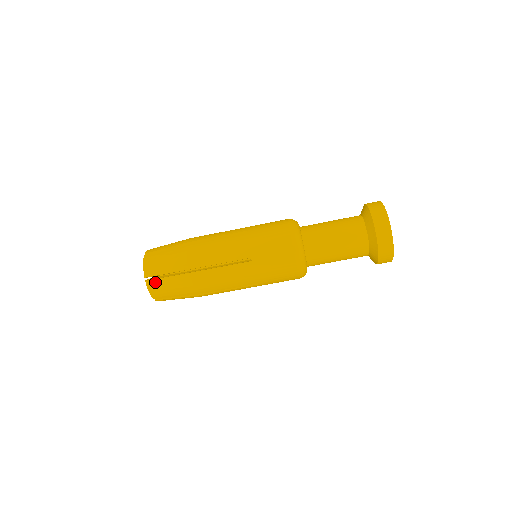
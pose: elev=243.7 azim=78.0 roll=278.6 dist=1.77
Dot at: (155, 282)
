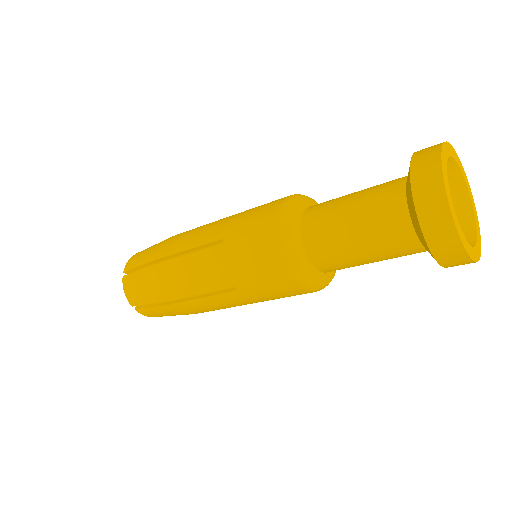
Dot at: (144, 311)
